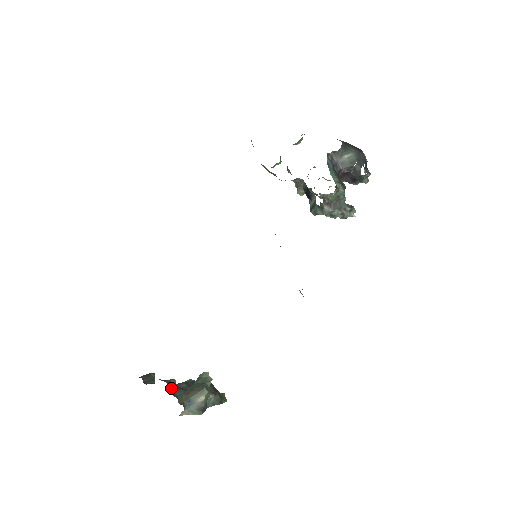
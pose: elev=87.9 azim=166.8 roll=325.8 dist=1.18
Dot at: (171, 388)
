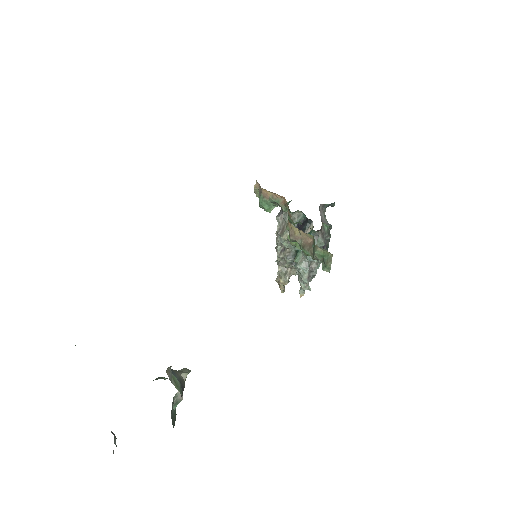
Dot at: occluded
